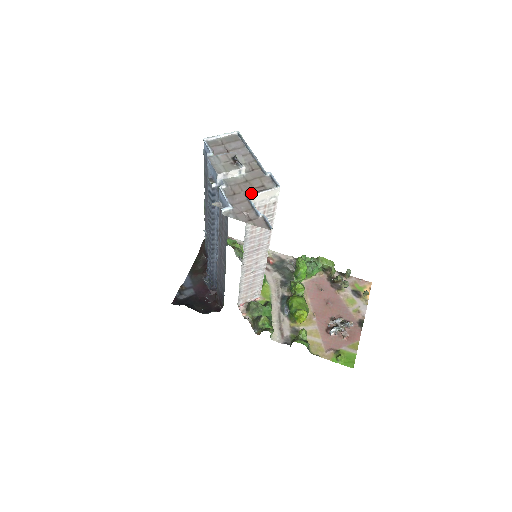
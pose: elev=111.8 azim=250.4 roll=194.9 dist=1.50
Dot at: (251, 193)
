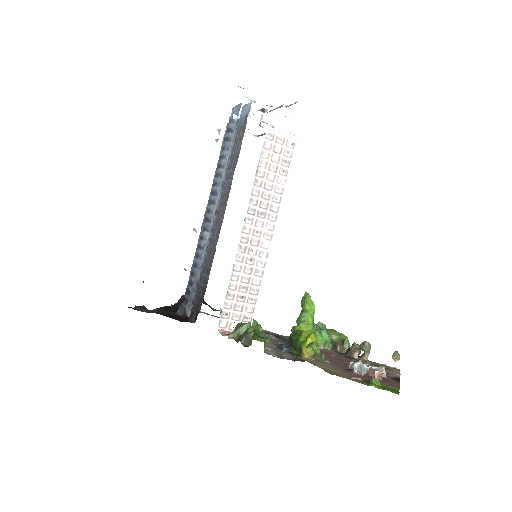
Dot at: (273, 115)
